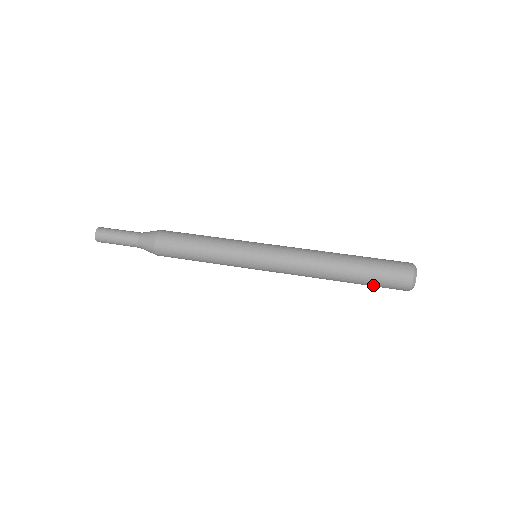
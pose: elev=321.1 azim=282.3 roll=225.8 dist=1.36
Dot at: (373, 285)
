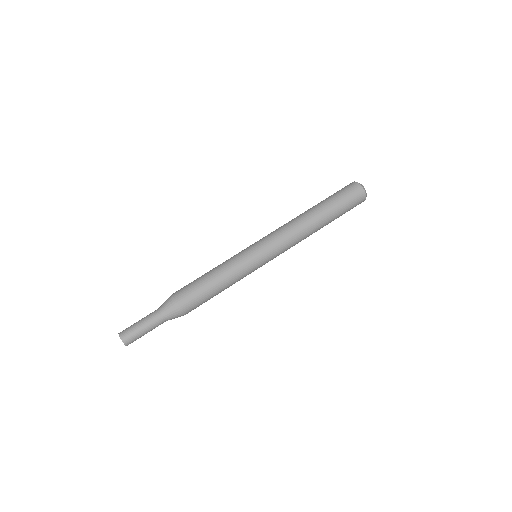
Dot at: occluded
